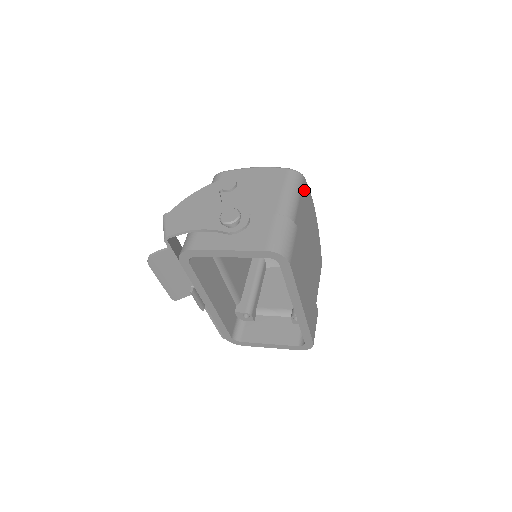
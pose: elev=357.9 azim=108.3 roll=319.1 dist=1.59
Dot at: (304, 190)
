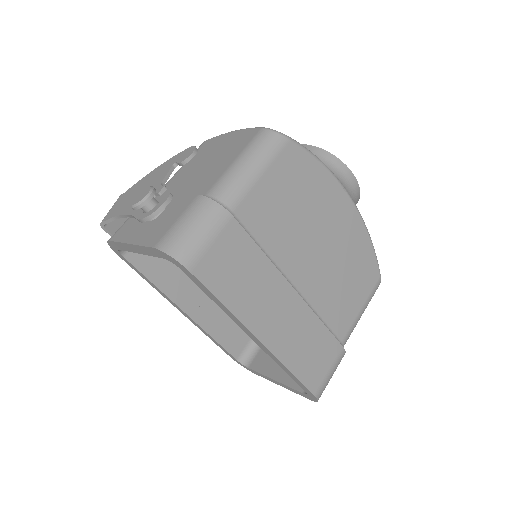
Dot at: (290, 160)
